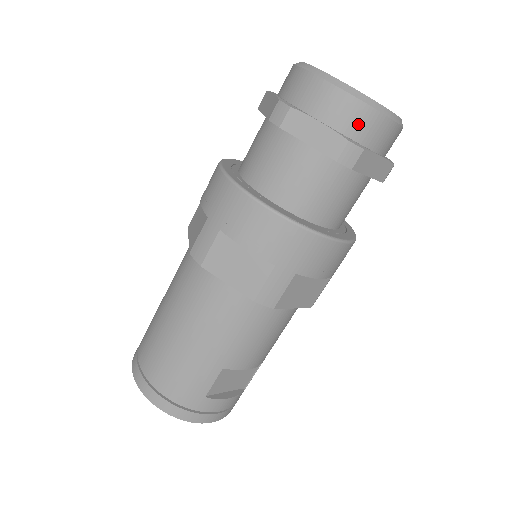
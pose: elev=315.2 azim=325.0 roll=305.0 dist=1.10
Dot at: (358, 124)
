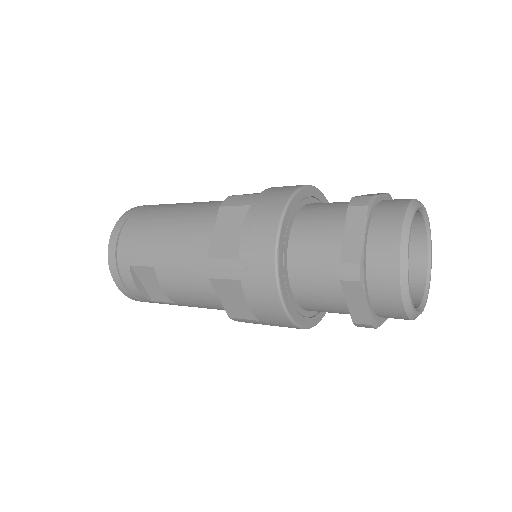
Dot at: (380, 267)
